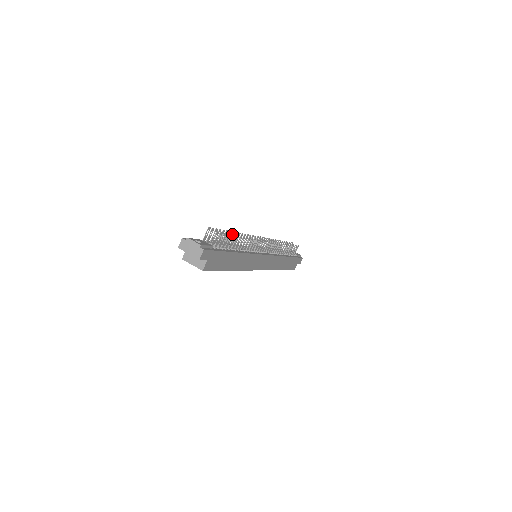
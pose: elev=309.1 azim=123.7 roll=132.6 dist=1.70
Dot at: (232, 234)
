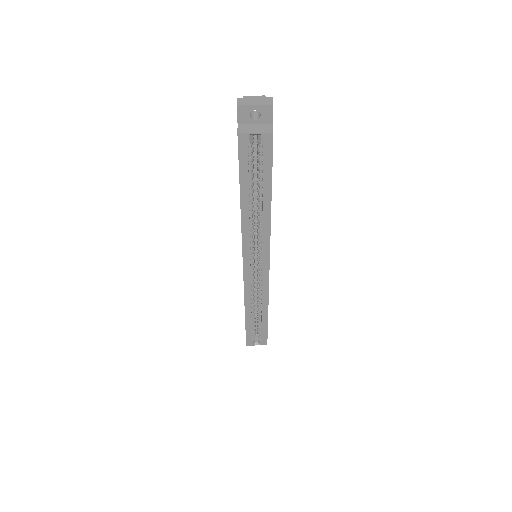
Dot at: occluded
